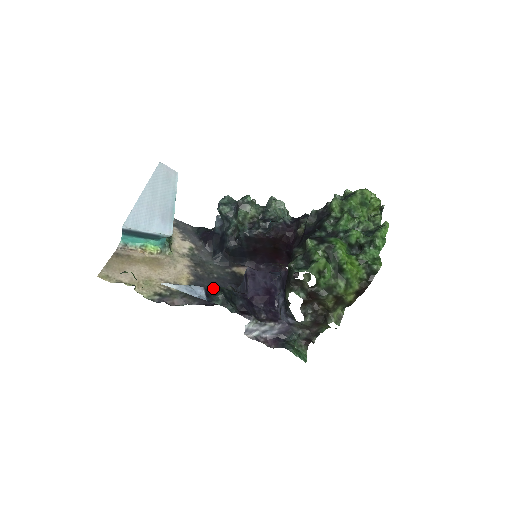
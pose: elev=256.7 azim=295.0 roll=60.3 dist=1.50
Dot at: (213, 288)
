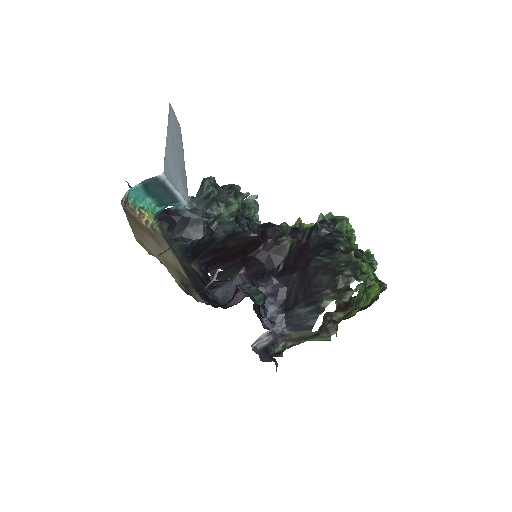
Dot at: (249, 285)
